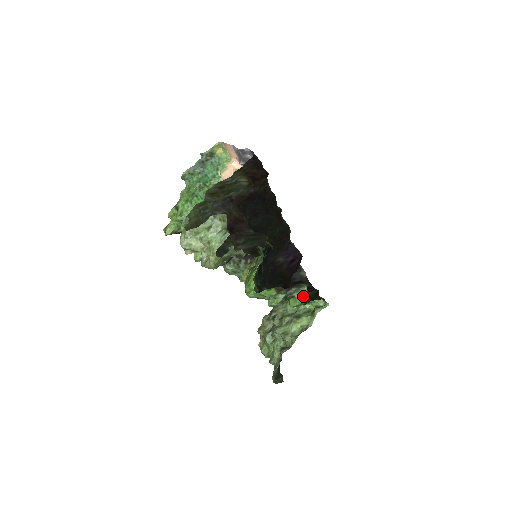
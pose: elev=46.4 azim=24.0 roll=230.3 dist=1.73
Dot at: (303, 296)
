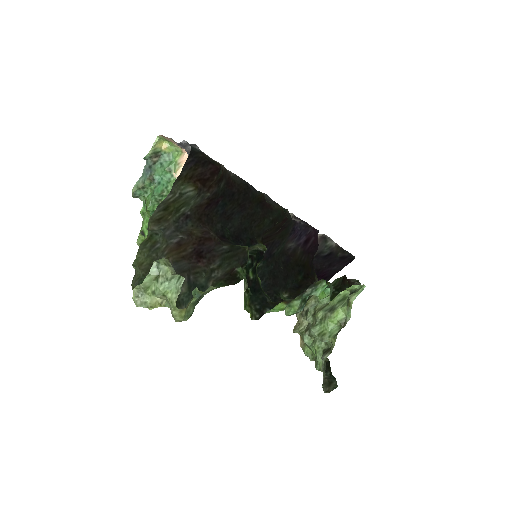
Dot at: occluded
